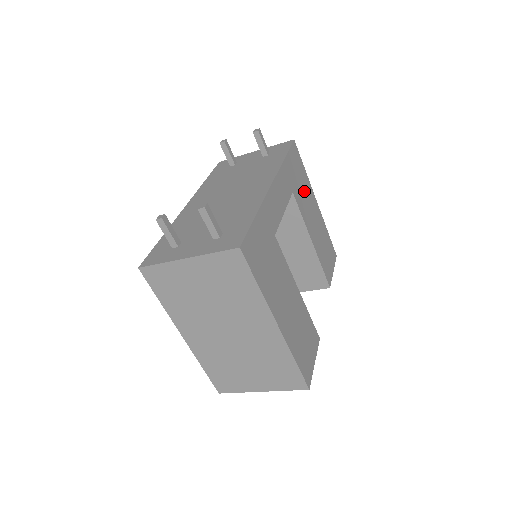
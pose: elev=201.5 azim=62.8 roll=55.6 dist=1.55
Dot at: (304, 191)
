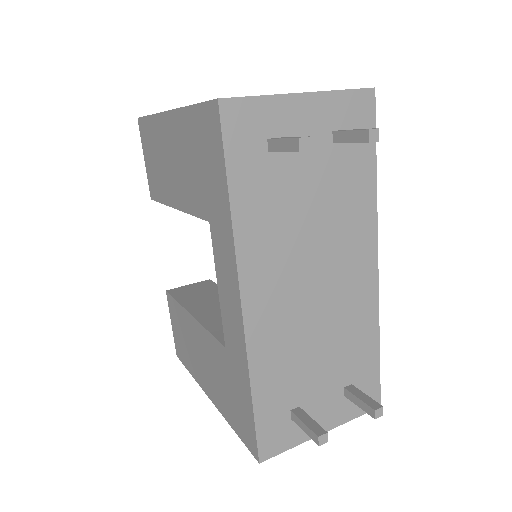
Dot at: occluded
